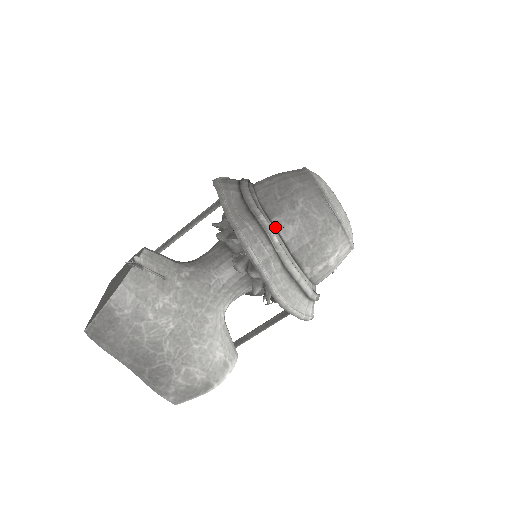
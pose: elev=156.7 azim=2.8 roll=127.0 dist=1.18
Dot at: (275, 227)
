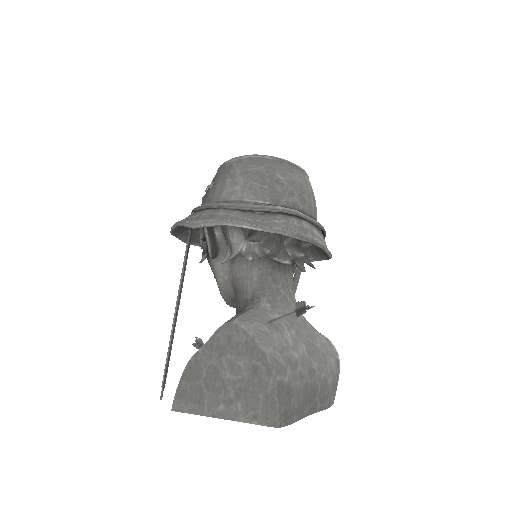
Dot at: (289, 207)
